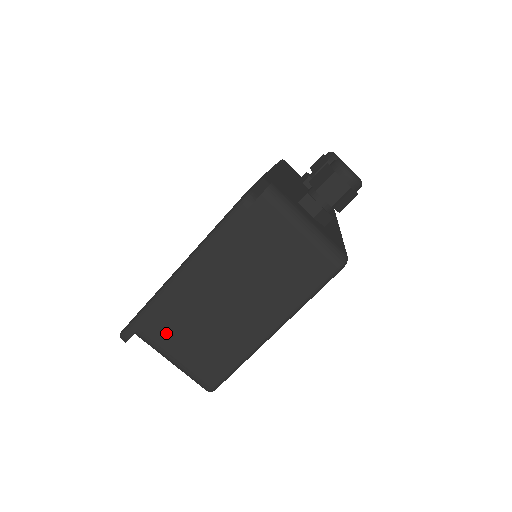
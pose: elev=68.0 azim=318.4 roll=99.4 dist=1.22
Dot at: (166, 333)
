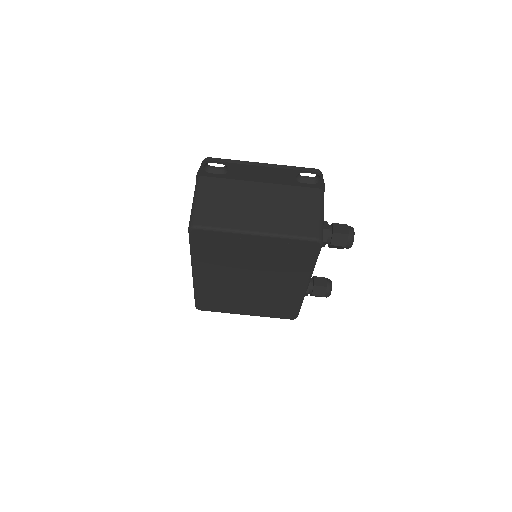
Dot at: (212, 188)
